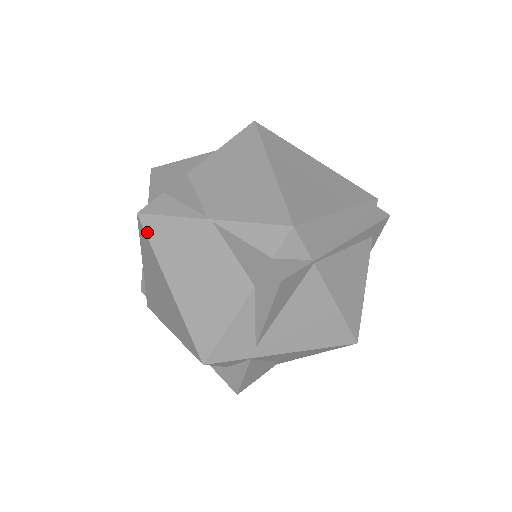
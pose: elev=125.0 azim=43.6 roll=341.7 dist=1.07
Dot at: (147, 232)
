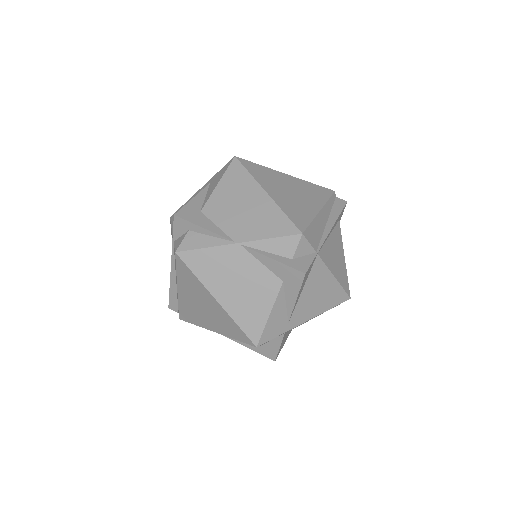
Dot at: (187, 264)
